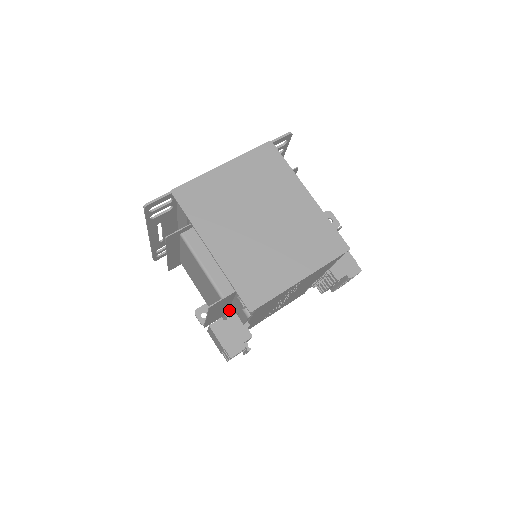
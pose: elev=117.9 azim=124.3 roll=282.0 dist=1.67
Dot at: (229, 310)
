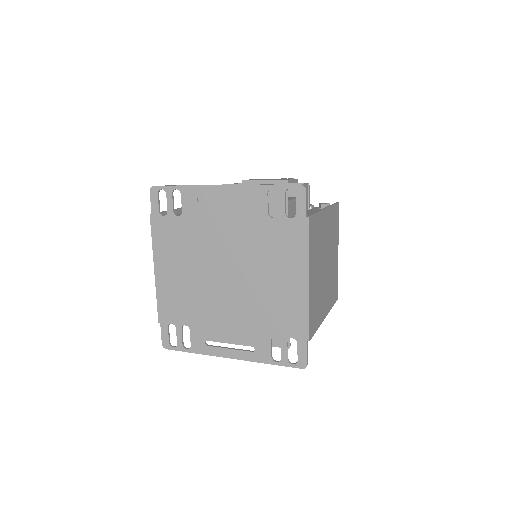
Dot at: occluded
